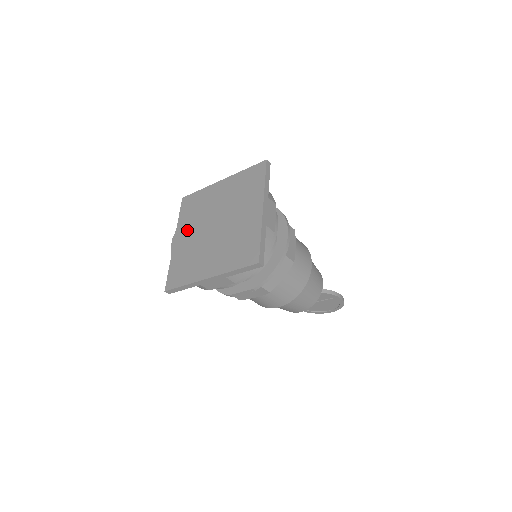
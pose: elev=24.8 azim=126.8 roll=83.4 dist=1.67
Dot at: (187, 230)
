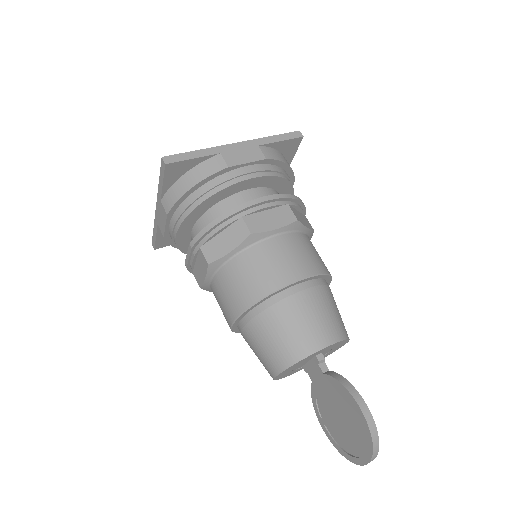
Dot at: occluded
